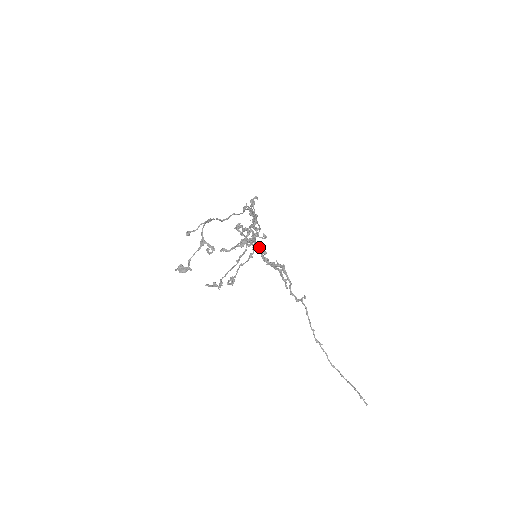
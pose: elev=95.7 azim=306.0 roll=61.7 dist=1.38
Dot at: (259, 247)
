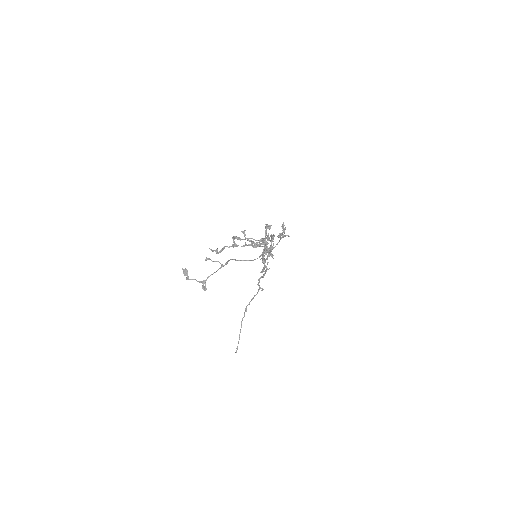
Dot at: occluded
